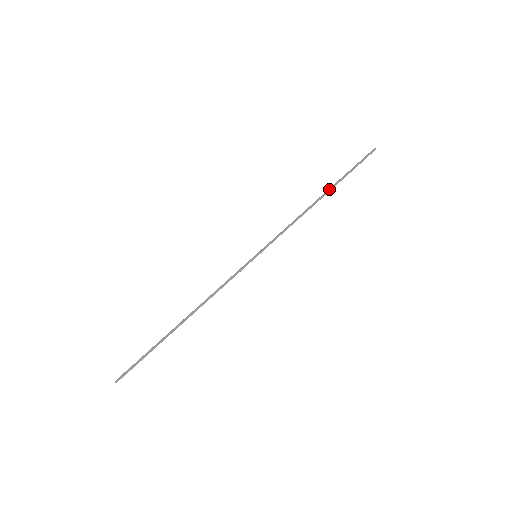
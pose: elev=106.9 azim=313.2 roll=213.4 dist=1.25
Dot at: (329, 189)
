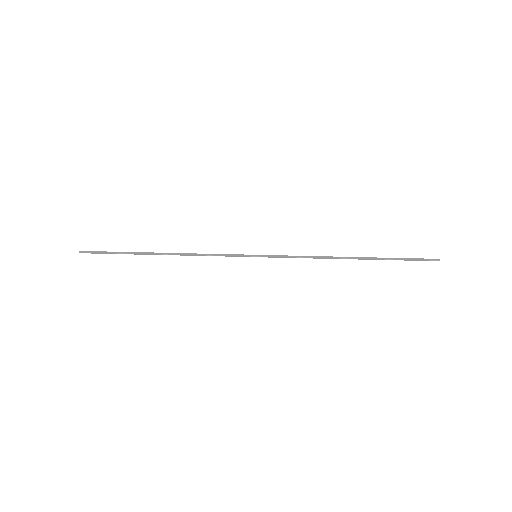
Dot at: (365, 257)
